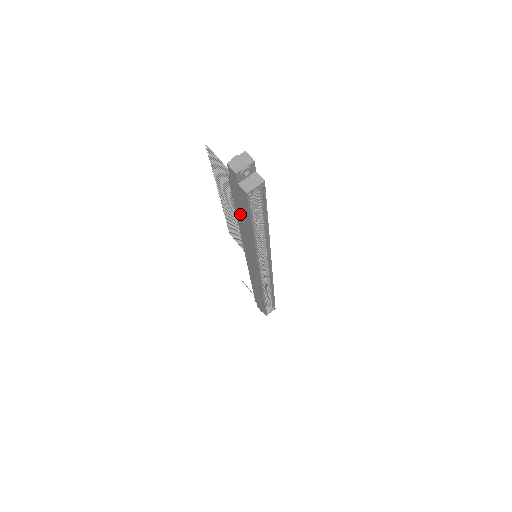
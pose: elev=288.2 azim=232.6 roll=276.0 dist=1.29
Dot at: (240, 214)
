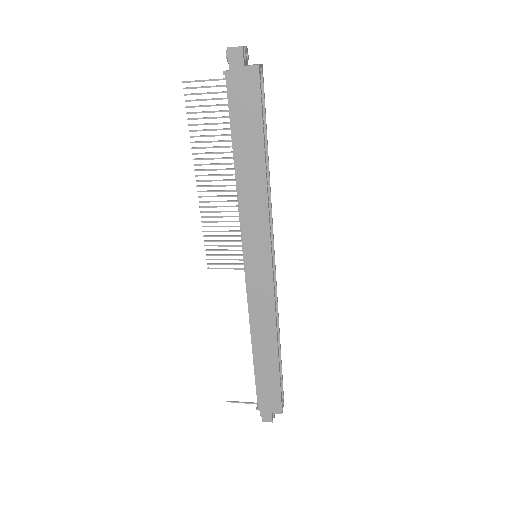
Dot at: (242, 144)
